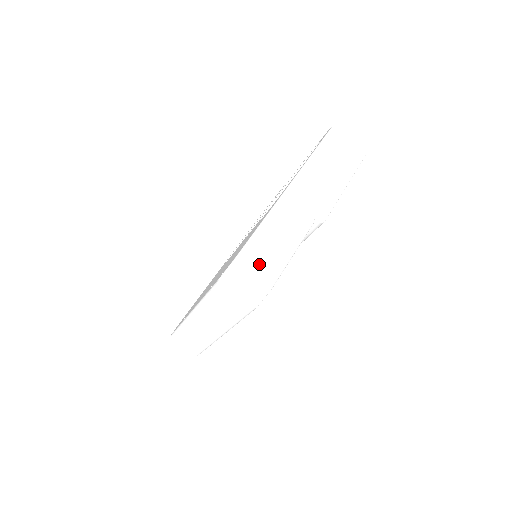
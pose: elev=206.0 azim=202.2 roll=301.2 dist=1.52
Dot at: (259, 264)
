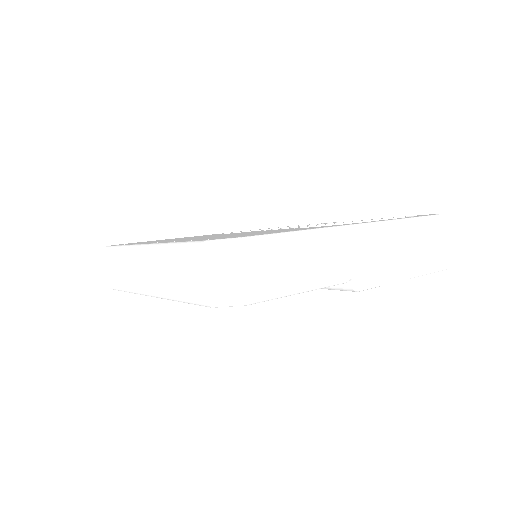
Dot at: (260, 268)
